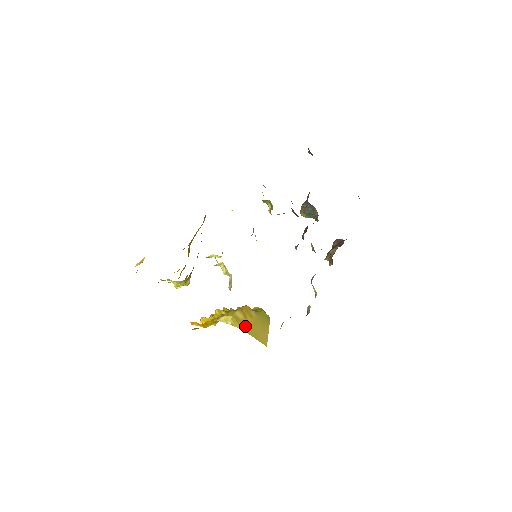
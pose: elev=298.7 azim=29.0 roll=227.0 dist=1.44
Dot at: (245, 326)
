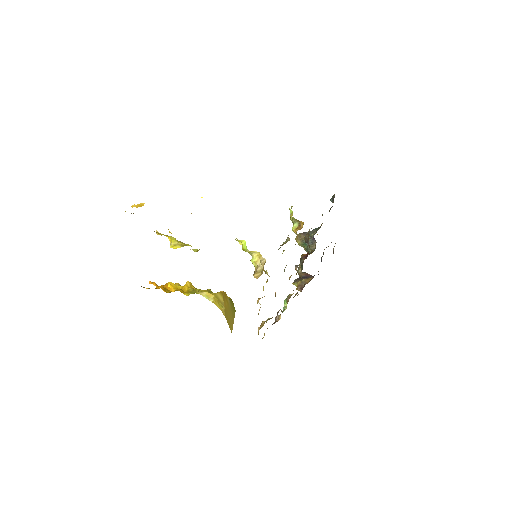
Dot at: (224, 309)
